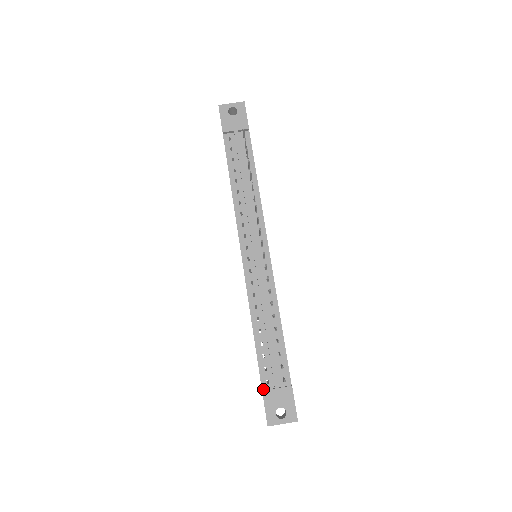
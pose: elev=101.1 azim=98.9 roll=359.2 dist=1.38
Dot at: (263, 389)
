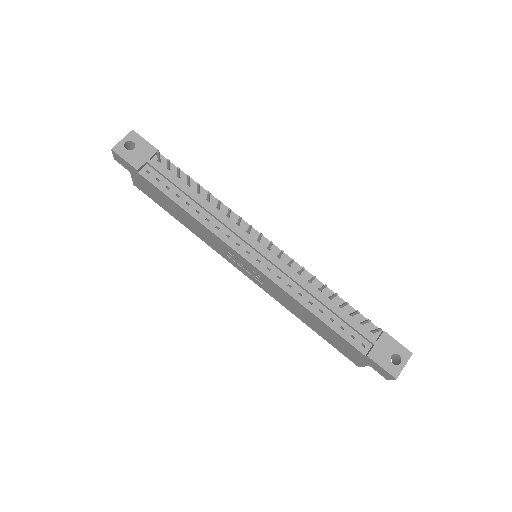
Dot at: (365, 354)
